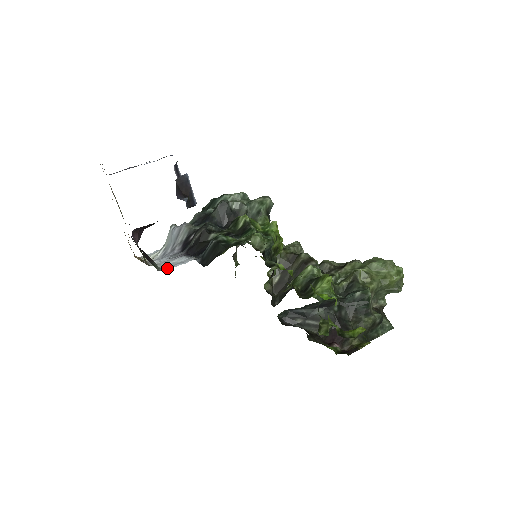
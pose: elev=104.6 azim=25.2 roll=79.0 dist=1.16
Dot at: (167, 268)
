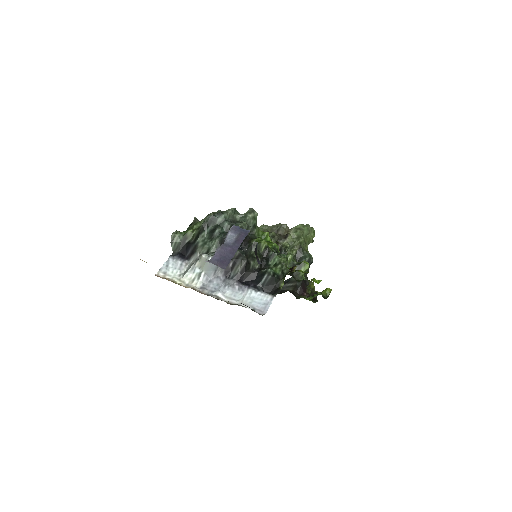
Dot at: (260, 309)
